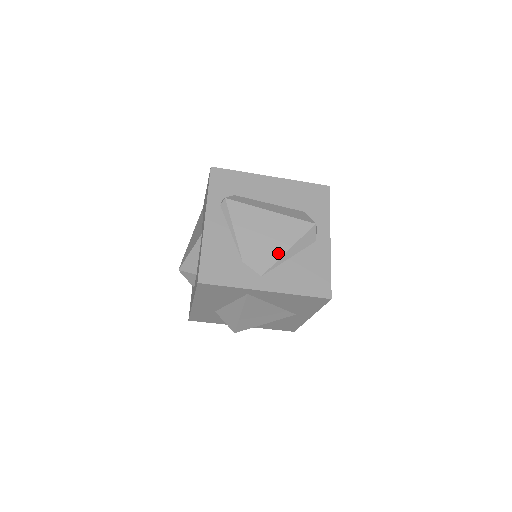
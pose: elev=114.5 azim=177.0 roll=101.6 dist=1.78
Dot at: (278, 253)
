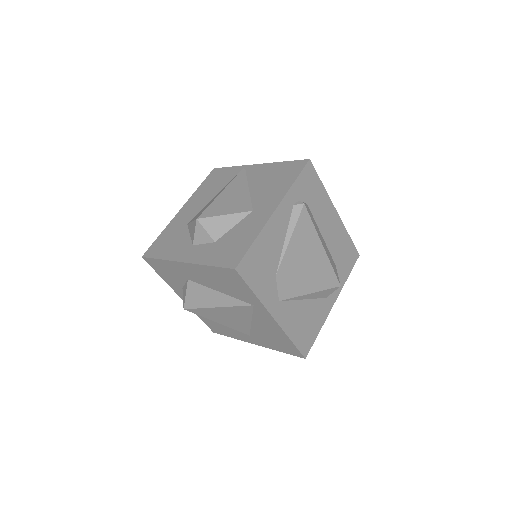
Dot at: (303, 290)
